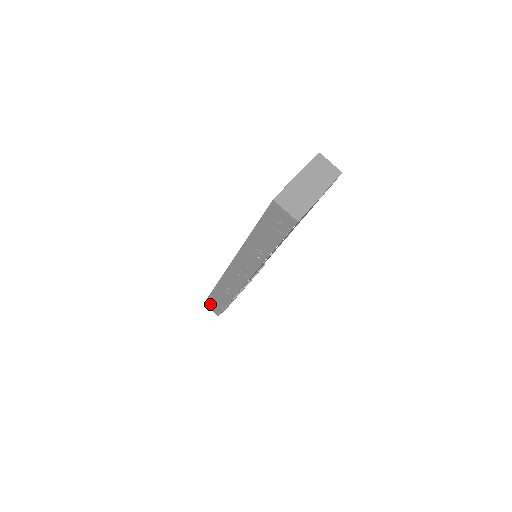
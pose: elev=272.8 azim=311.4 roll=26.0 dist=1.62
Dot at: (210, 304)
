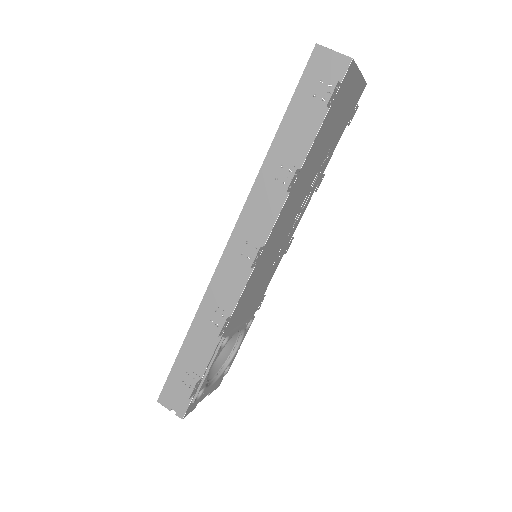
Dot at: (171, 391)
